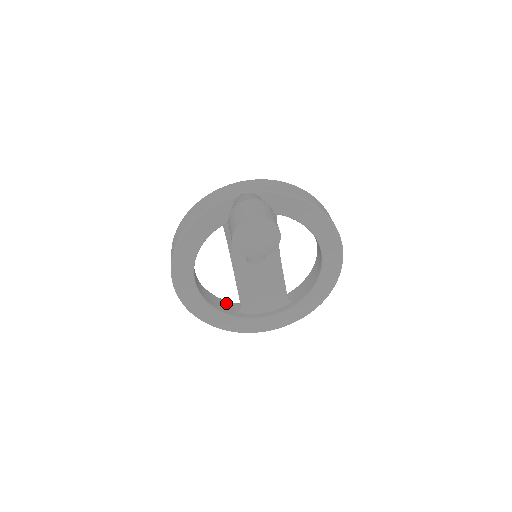
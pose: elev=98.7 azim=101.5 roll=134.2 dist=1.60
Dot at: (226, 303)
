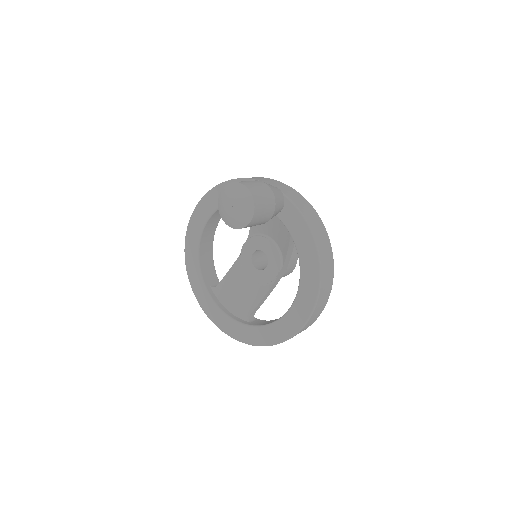
Dot at: (213, 274)
